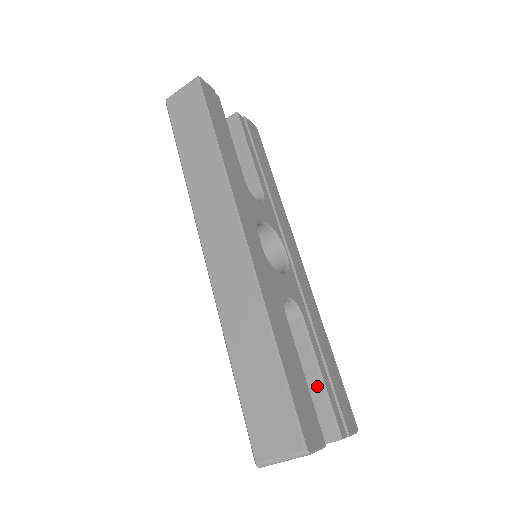
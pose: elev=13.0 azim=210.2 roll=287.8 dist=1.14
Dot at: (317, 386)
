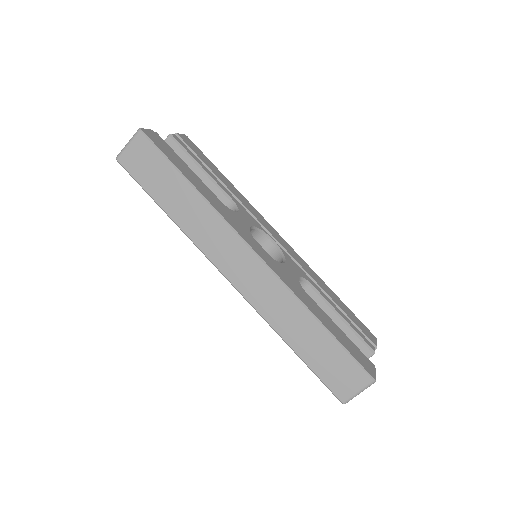
Dot at: (344, 327)
